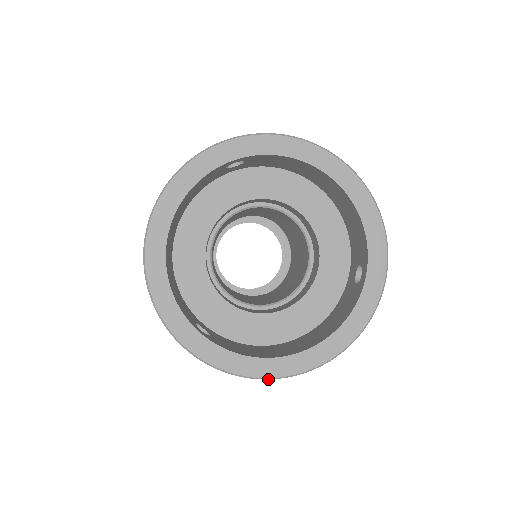
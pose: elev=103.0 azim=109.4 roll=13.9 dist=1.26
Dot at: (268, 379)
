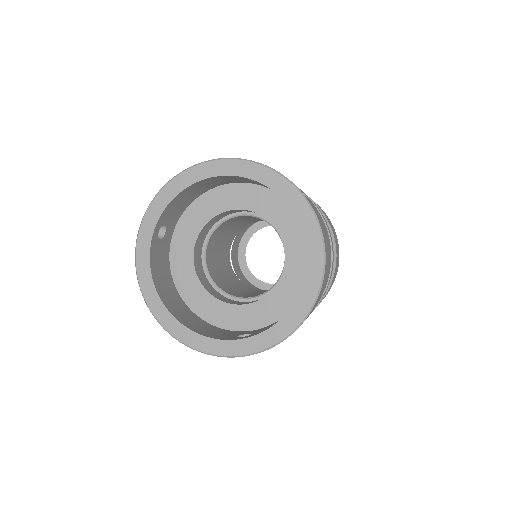
Dot at: occluded
